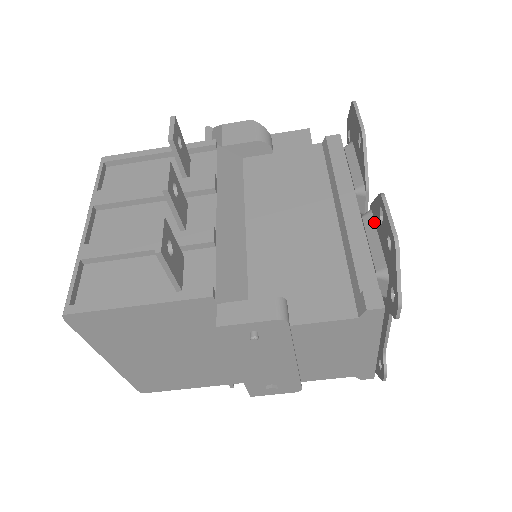
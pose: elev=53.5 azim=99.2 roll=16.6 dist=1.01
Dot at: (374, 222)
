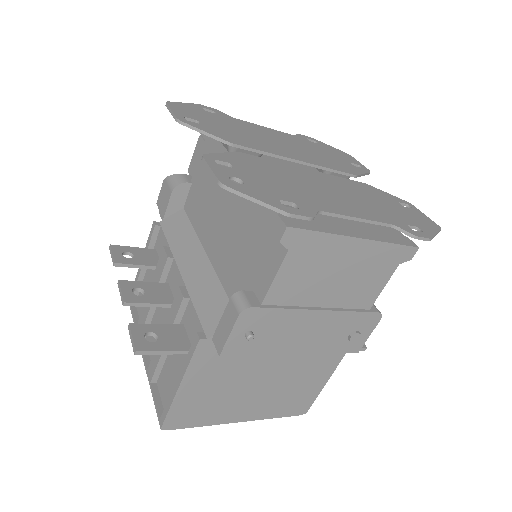
Dot at: occluded
